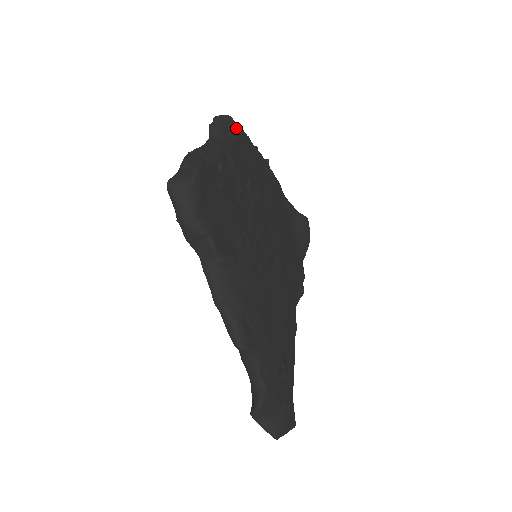
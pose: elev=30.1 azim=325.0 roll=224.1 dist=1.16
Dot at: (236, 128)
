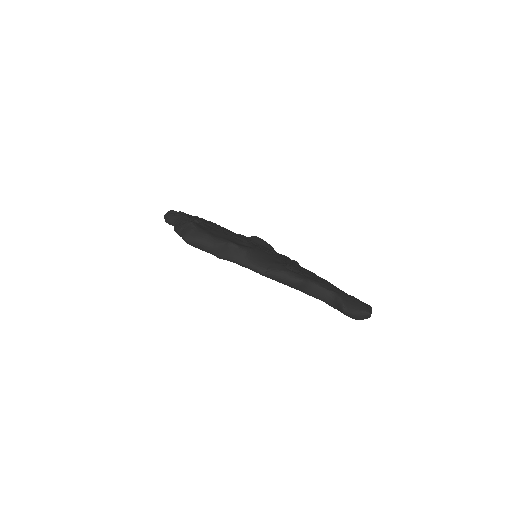
Dot at: (179, 212)
